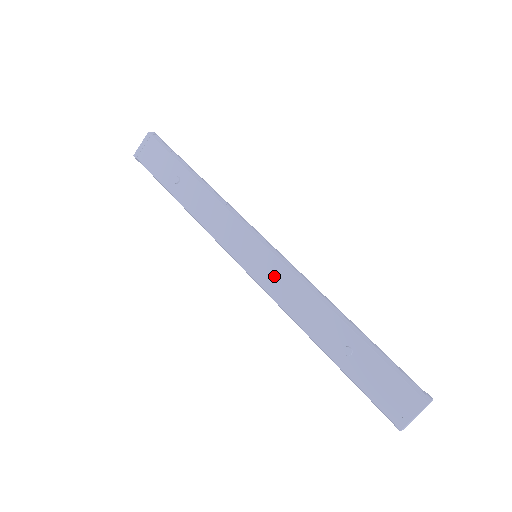
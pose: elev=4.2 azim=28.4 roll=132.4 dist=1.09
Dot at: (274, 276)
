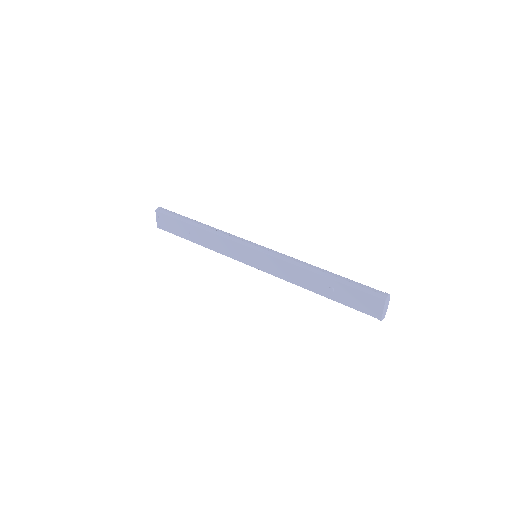
Dot at: (271, 265)
